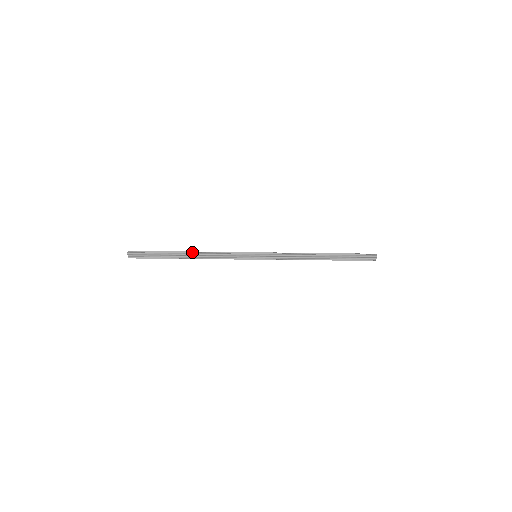
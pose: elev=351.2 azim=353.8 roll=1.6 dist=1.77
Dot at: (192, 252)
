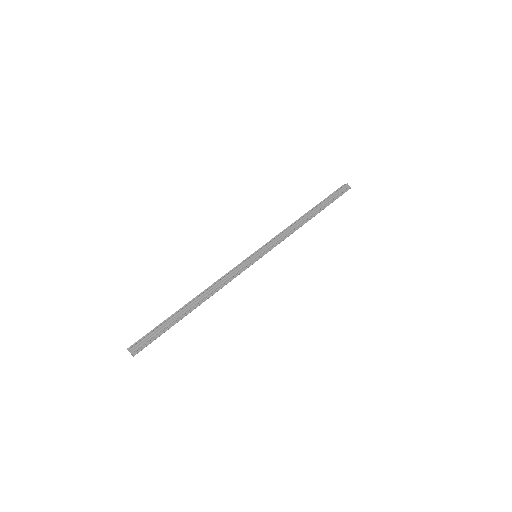
Dot at: (195, 298)
